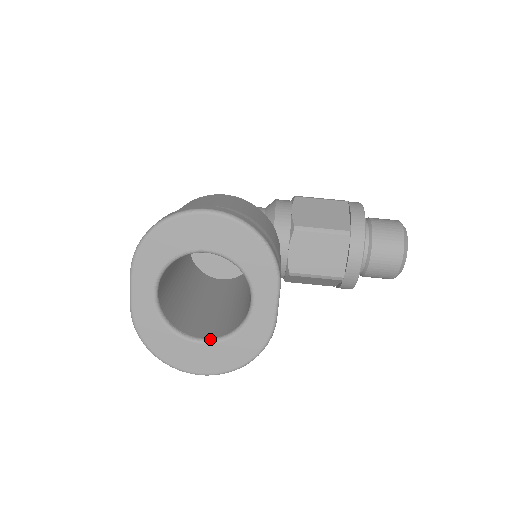
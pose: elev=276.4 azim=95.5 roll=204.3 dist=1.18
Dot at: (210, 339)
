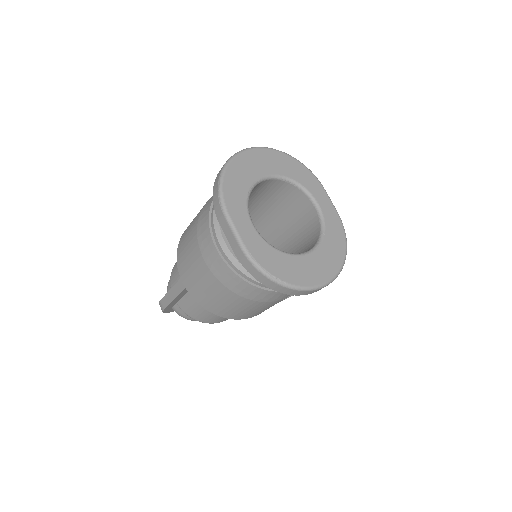
Dot at: (311, 249)
